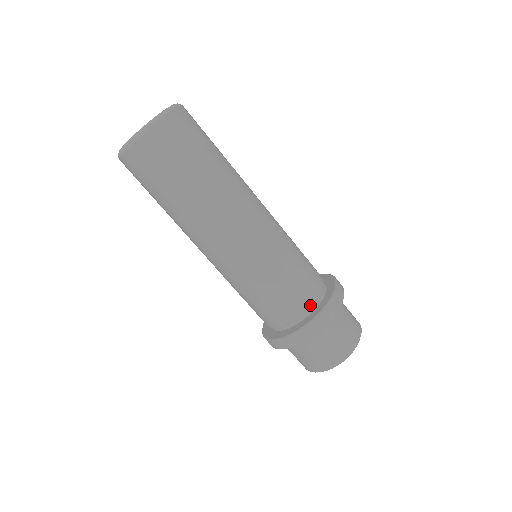
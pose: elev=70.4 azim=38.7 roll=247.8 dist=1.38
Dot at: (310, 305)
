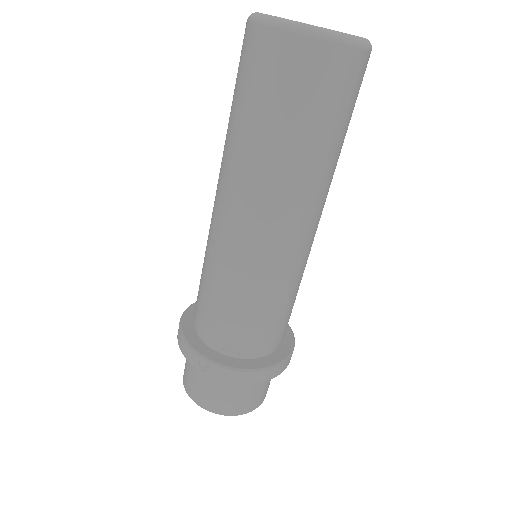
Dot at: occluded
